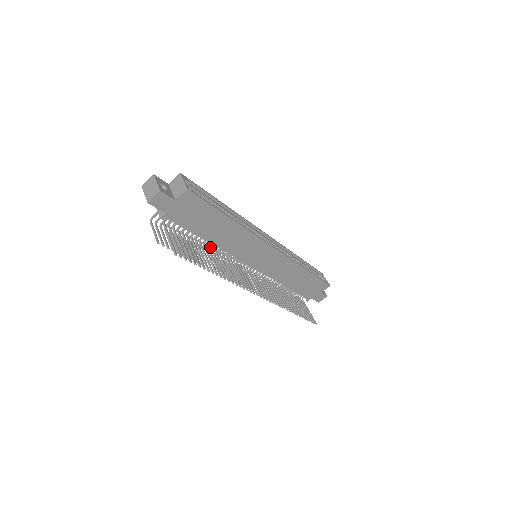
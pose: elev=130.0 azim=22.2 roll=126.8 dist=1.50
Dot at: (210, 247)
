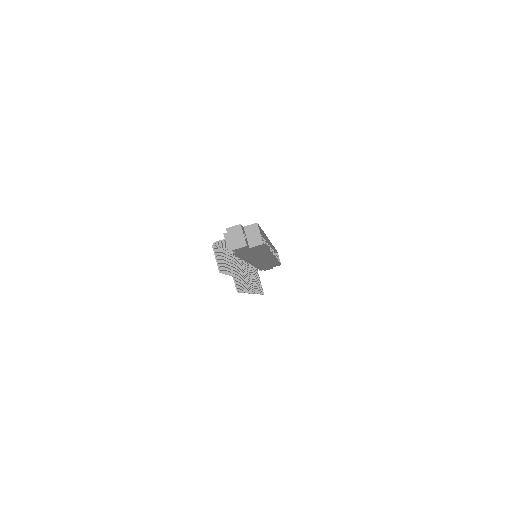
Dot at: occluded
